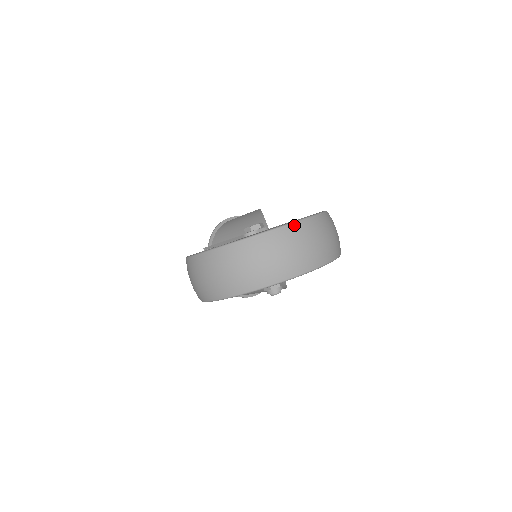
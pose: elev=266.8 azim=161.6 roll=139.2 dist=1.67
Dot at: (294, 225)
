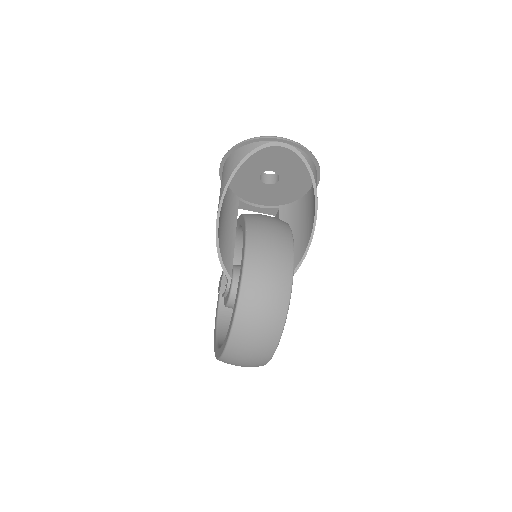
Dot at: occluded
